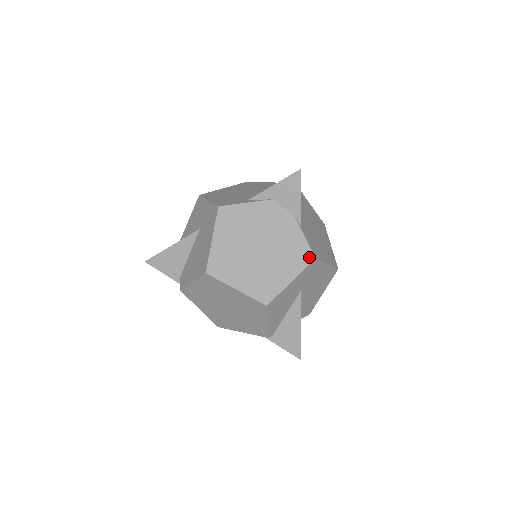
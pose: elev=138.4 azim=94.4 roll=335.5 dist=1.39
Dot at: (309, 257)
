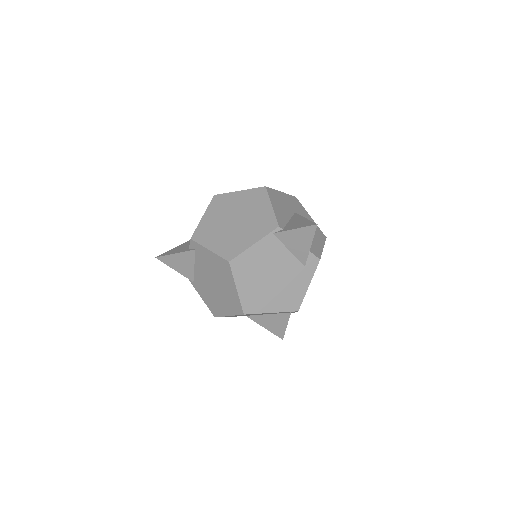
Dot at: occluded
